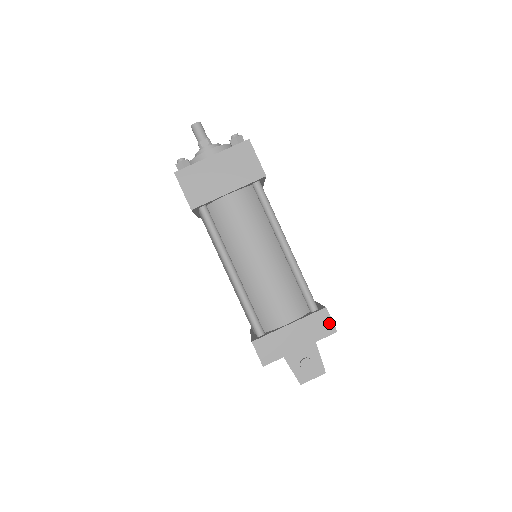
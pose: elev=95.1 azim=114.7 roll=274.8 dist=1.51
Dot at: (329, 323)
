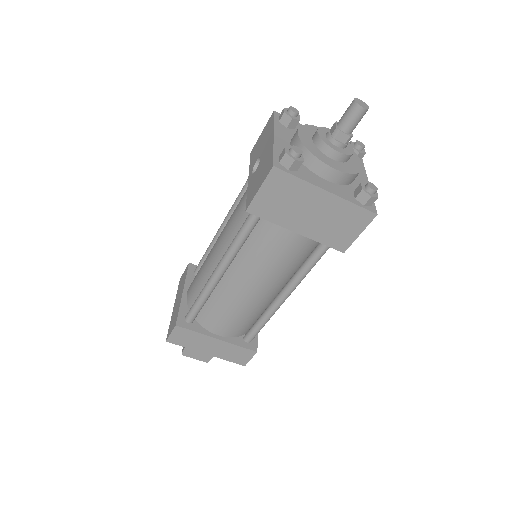
Dot at: (246, 359)
